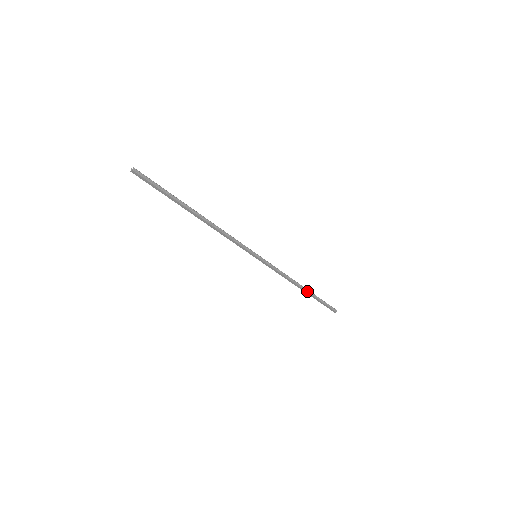
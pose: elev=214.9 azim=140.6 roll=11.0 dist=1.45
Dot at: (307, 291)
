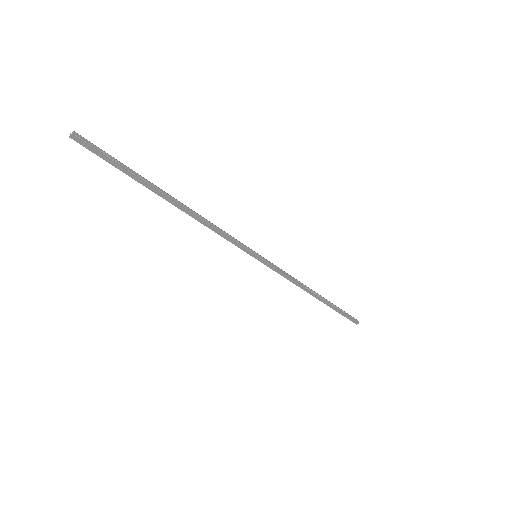
Dot at: (322, 299)
